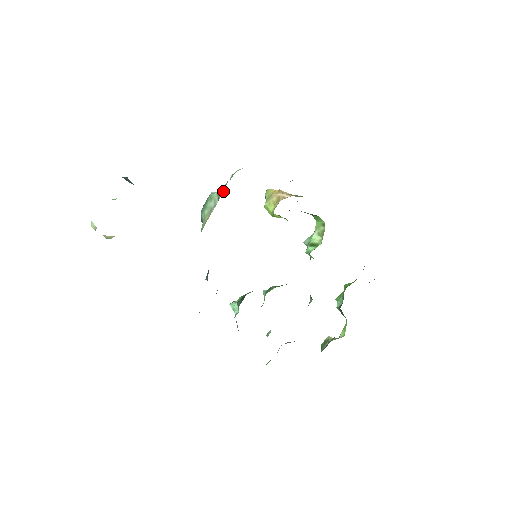
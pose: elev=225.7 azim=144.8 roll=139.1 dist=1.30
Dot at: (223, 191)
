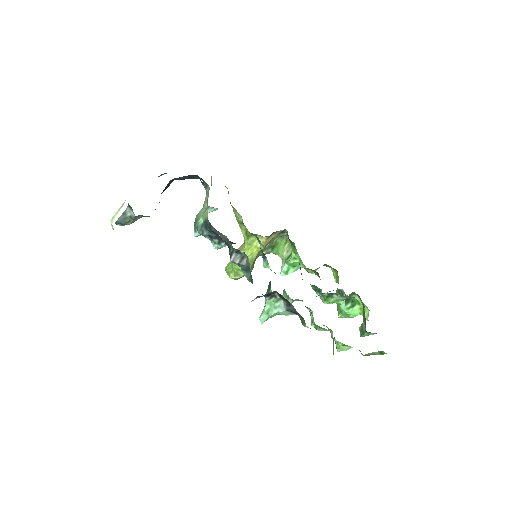
Dot at: occluded
